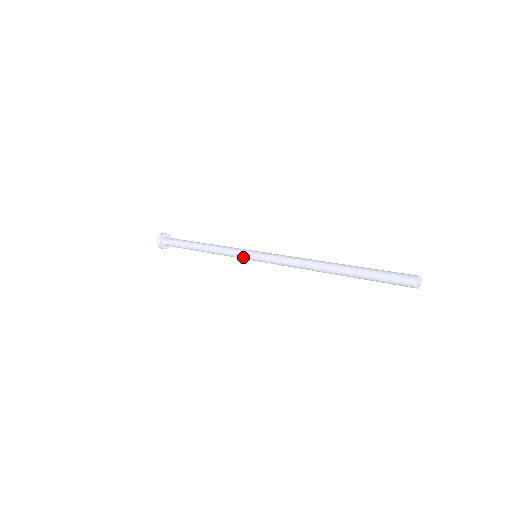
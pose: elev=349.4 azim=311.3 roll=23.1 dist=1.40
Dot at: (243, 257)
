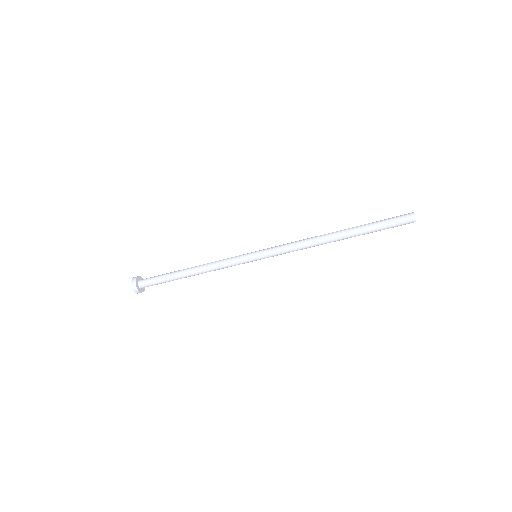
Dot at: (243, 257)
